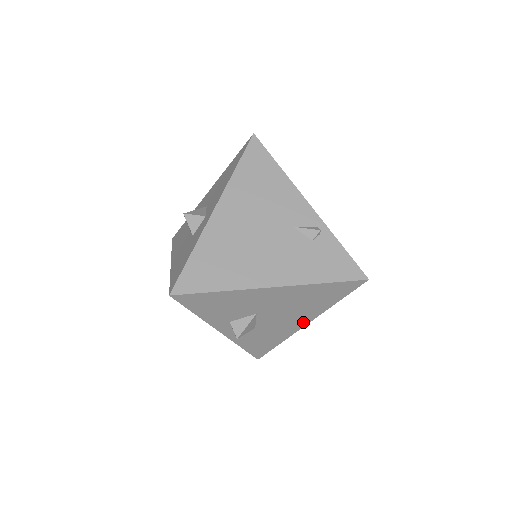
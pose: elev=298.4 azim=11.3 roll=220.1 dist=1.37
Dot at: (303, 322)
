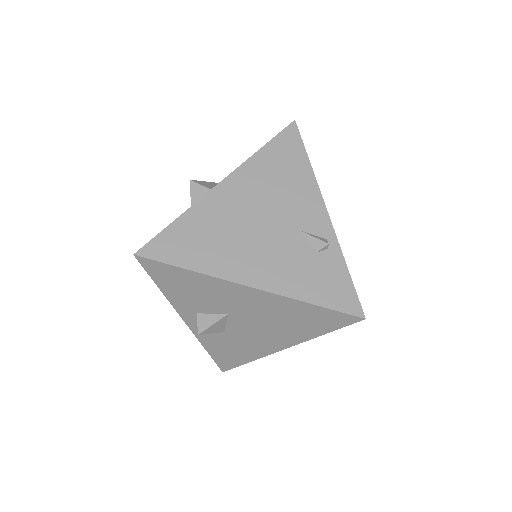
Dot at: (280, 345)
